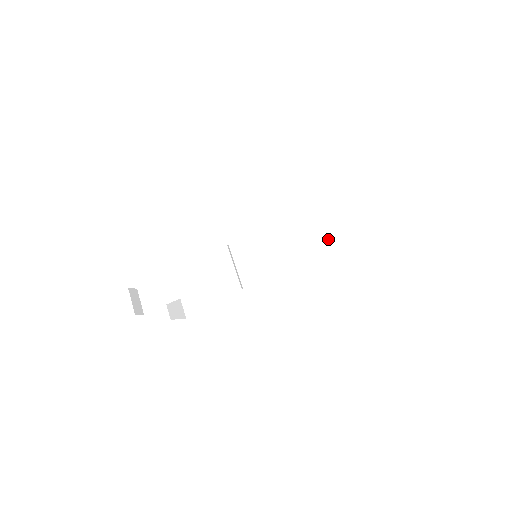
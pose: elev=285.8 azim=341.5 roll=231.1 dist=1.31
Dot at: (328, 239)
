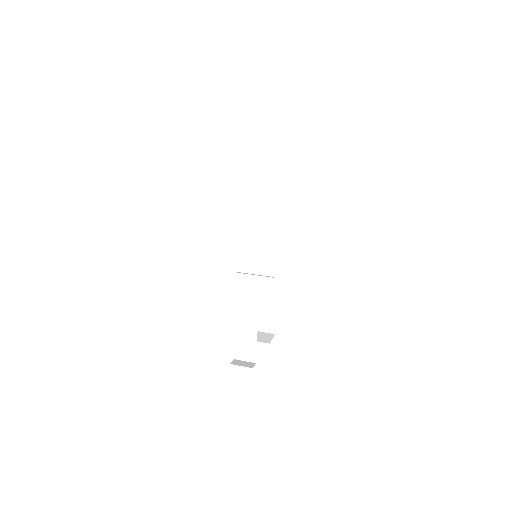
Dot at: (270, 199)
